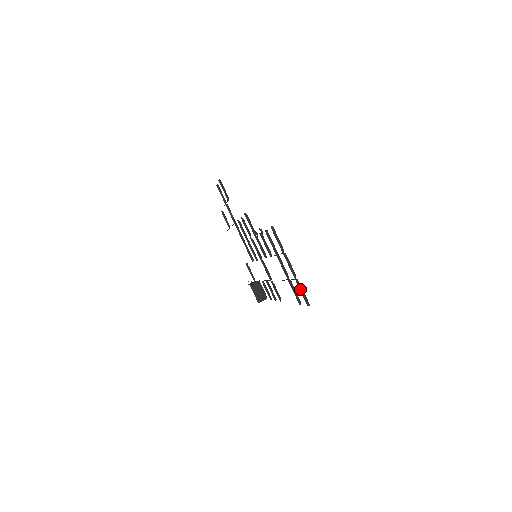
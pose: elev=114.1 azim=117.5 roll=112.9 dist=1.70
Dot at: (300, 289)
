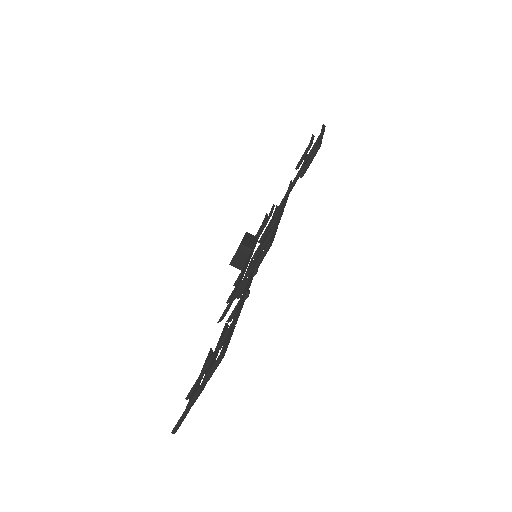
Dot at: (181, 418)
